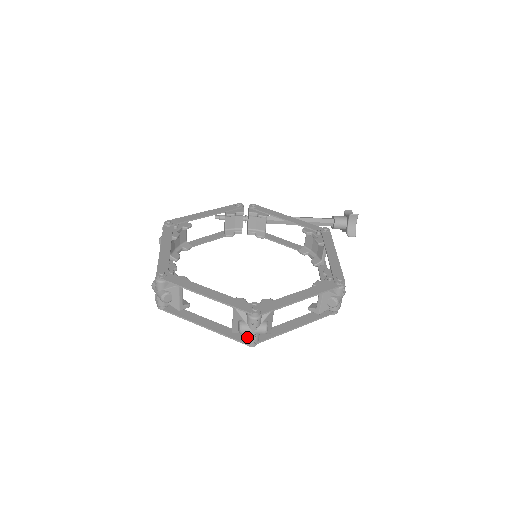
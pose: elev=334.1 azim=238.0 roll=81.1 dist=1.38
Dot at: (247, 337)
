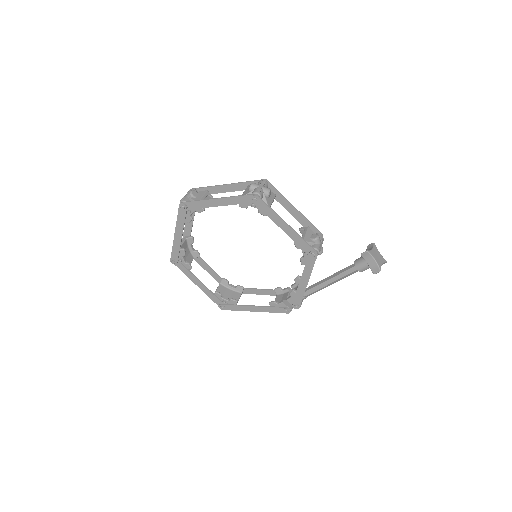
Dot at: occluded
